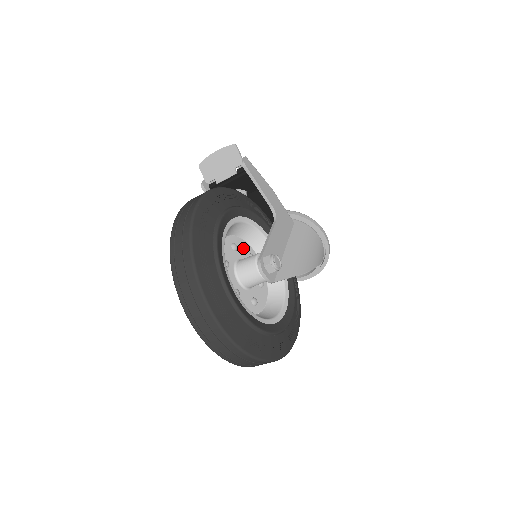
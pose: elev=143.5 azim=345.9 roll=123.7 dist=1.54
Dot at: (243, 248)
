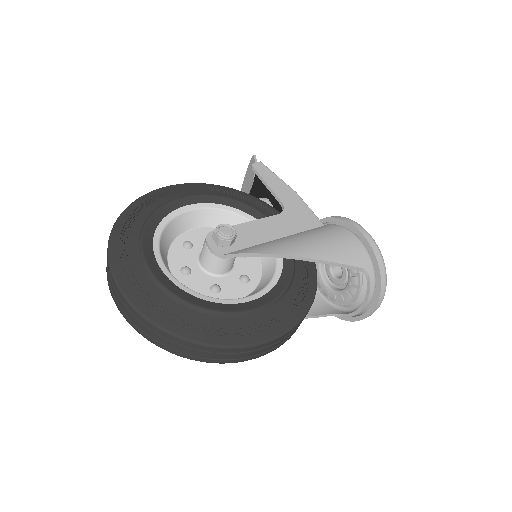
Dot at: occluded
